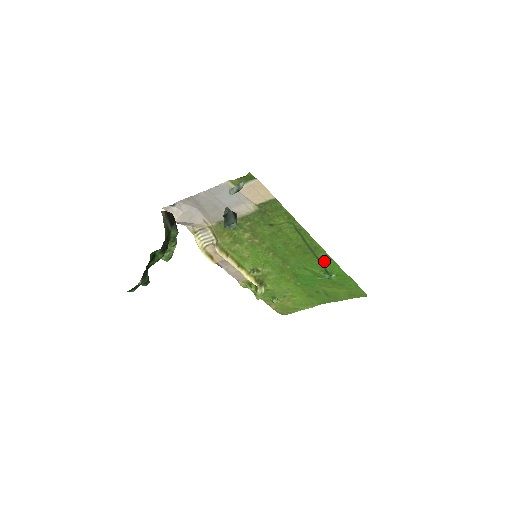
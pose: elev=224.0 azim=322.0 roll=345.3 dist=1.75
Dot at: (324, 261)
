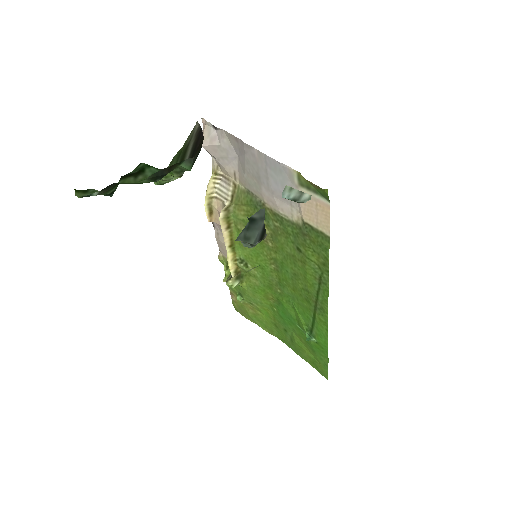
Dot at: (318, 323)
